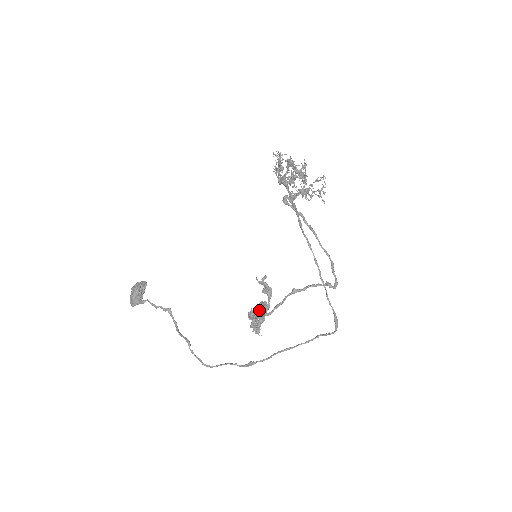
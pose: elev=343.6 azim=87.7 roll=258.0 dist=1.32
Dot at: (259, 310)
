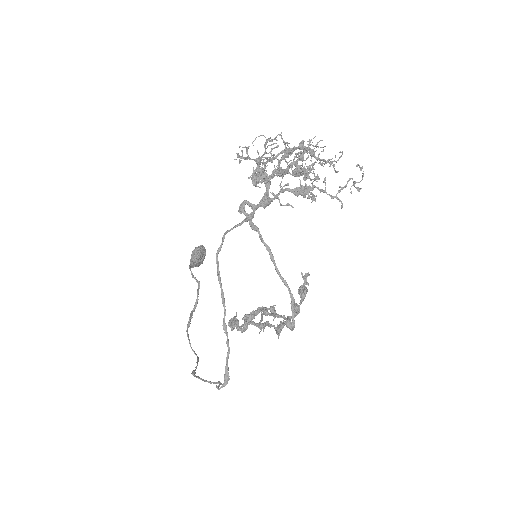
Dot at: occluded
